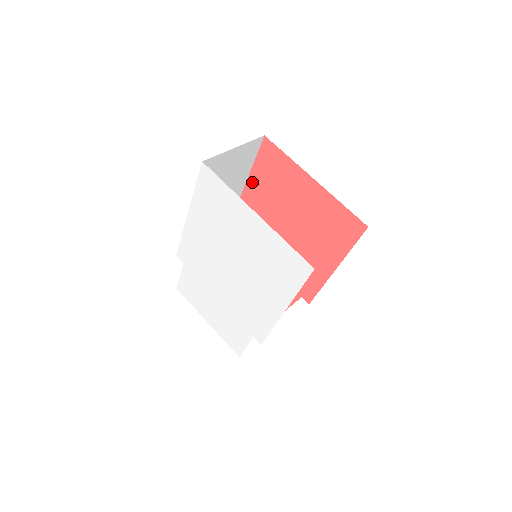
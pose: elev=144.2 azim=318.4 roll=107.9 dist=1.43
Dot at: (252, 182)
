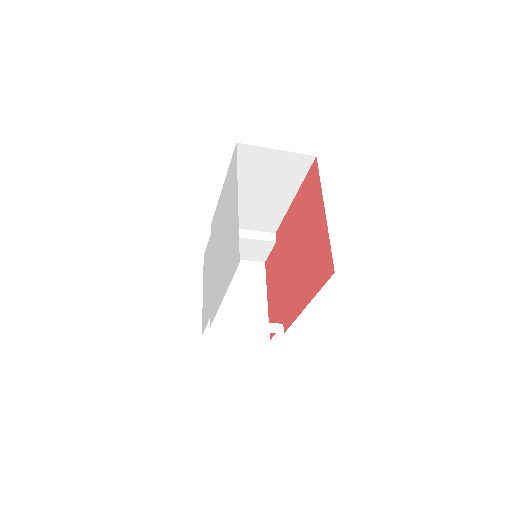
Dot at: (298, 197)
